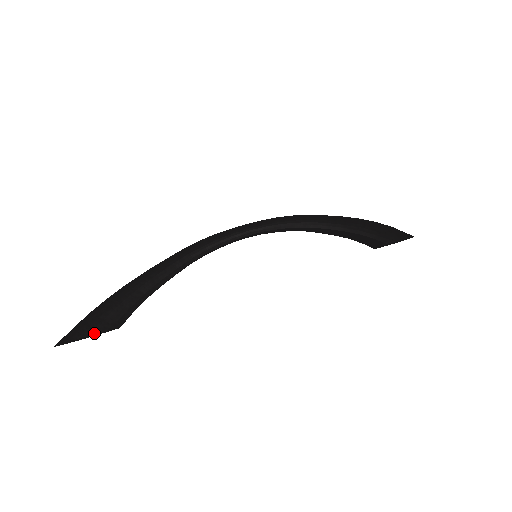
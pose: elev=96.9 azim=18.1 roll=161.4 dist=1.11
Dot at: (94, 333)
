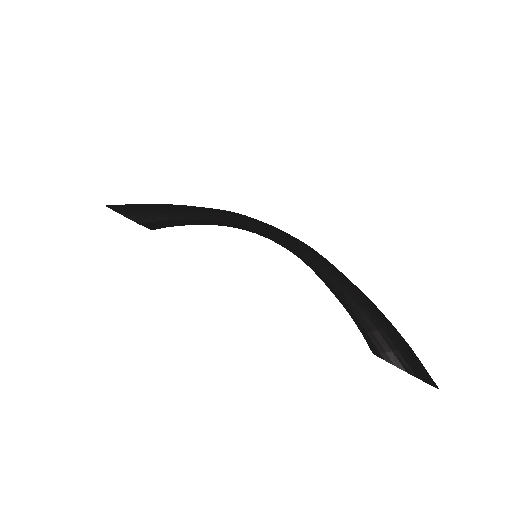
Dot at: (122, 214)
